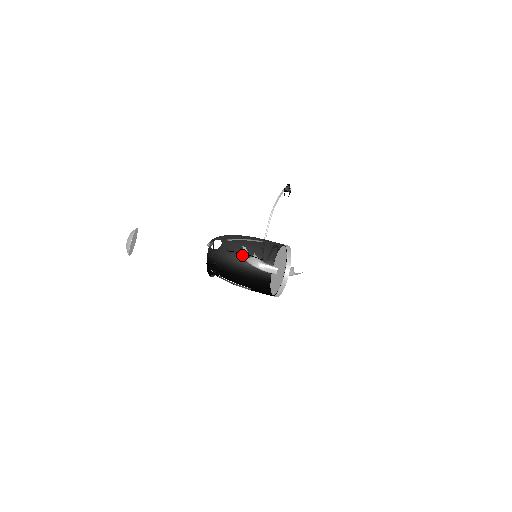
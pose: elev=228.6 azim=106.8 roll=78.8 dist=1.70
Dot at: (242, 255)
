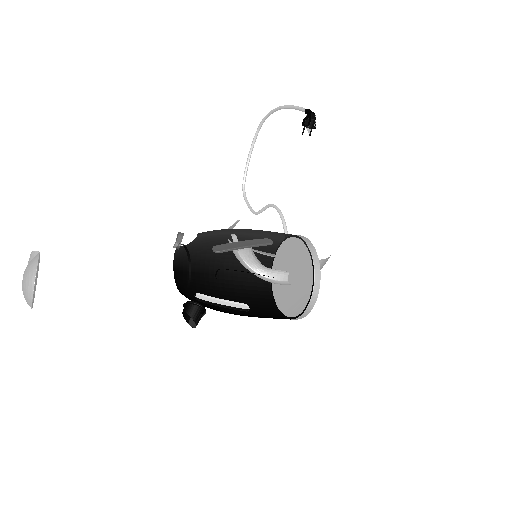
Dot at: (229, 242)
